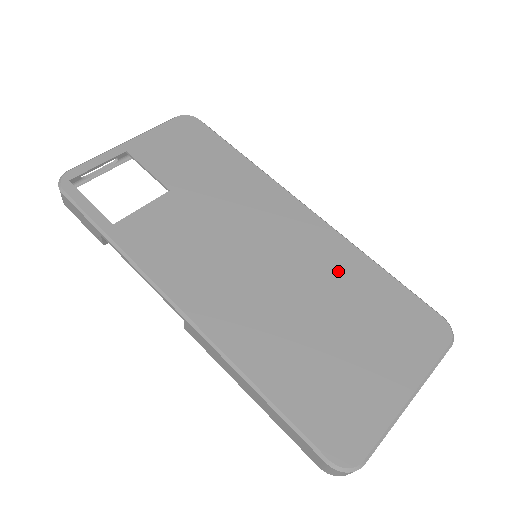
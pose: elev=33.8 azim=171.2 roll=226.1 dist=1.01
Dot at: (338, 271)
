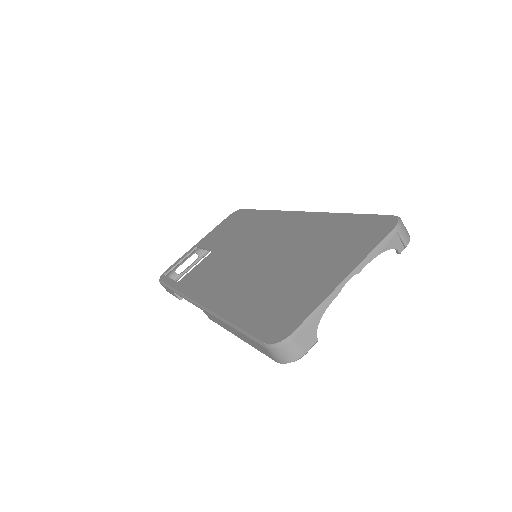
Dot at: (308, 233)
